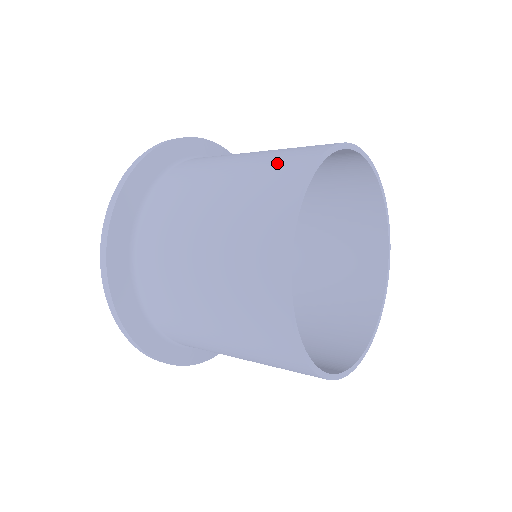
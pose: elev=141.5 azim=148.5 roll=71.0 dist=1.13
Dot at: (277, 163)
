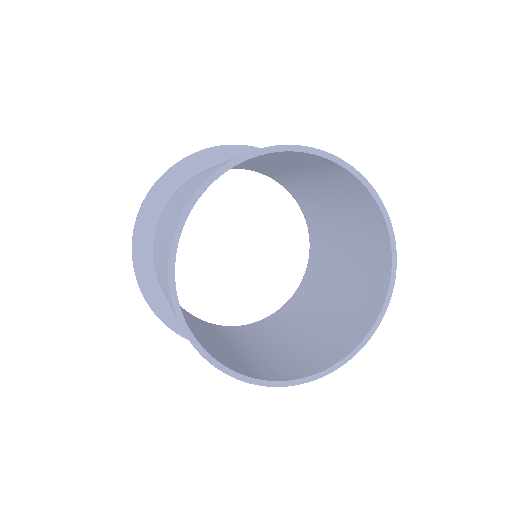
Dot at: occluded
